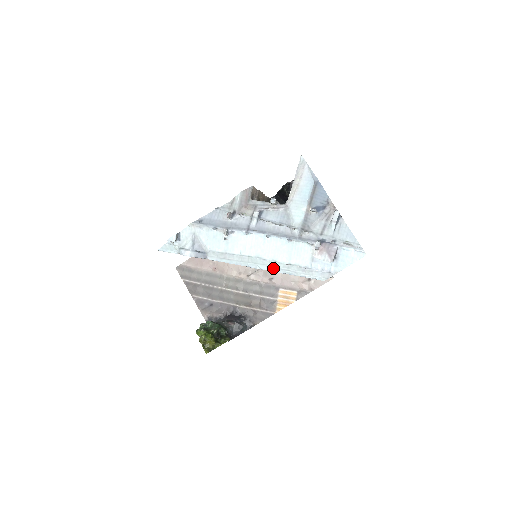
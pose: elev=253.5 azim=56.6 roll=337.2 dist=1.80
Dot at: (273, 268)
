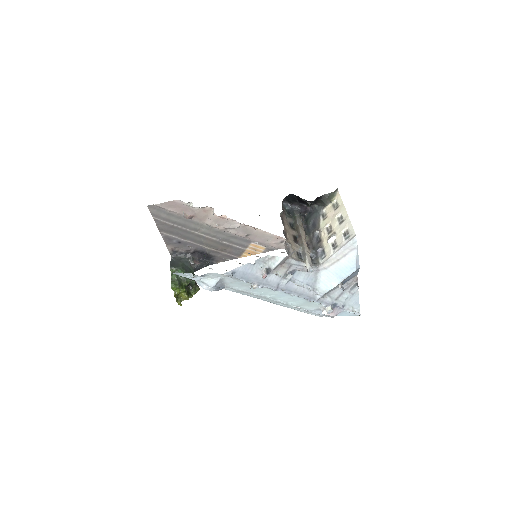
Dot at: (281, 305)
